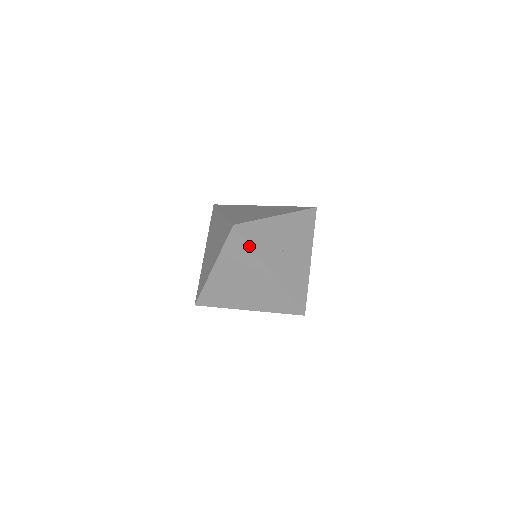
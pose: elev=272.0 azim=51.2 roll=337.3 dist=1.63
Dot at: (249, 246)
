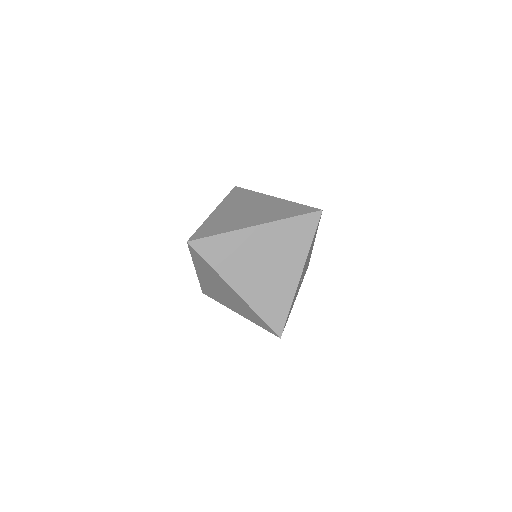
Dot at: occluded
